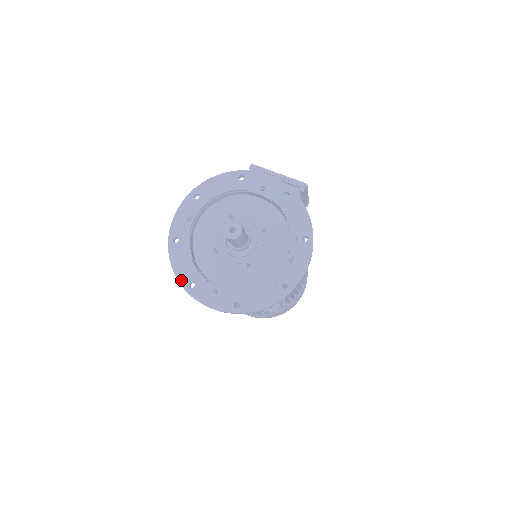
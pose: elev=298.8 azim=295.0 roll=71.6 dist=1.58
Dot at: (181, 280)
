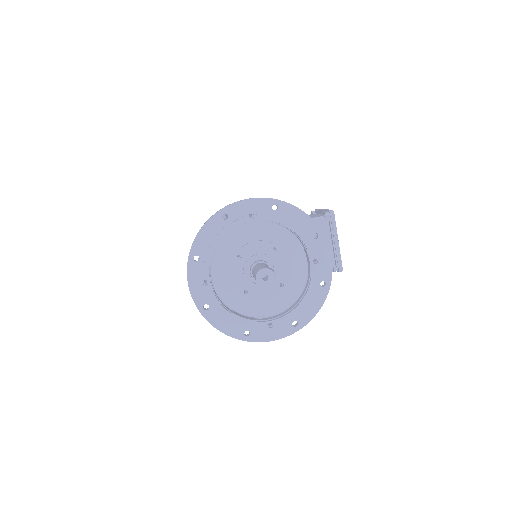
Dot at: (194, 246)
